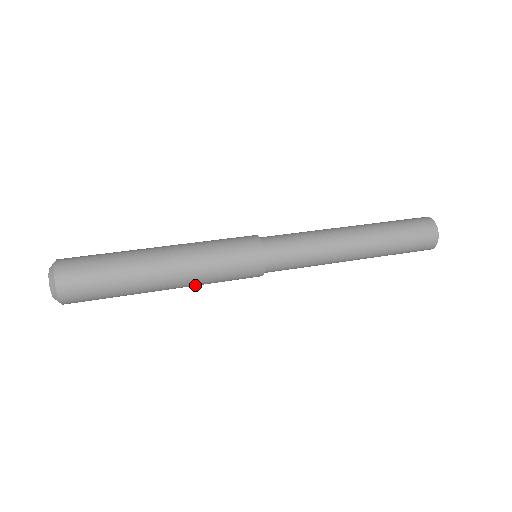
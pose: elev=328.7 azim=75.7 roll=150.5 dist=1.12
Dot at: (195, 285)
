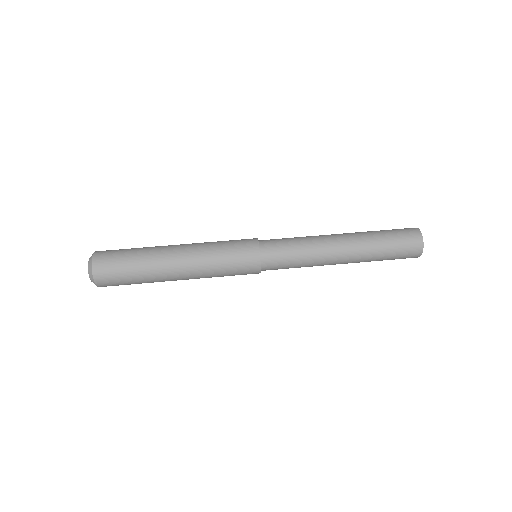
Dot at: occluded
